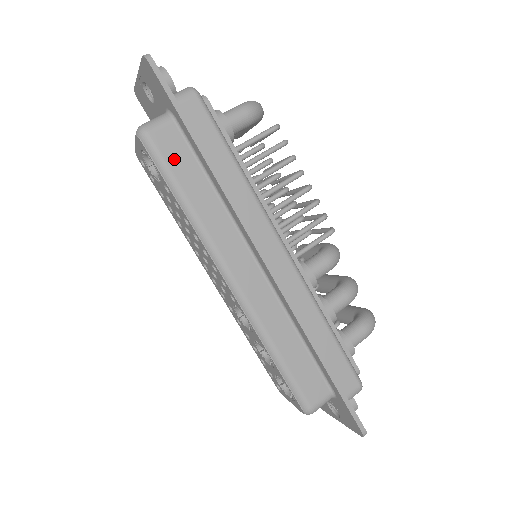
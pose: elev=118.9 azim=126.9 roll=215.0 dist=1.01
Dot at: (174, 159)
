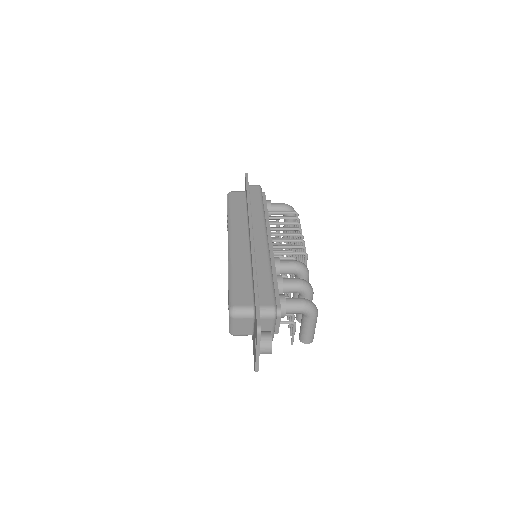
Dot at: (236, 200)
